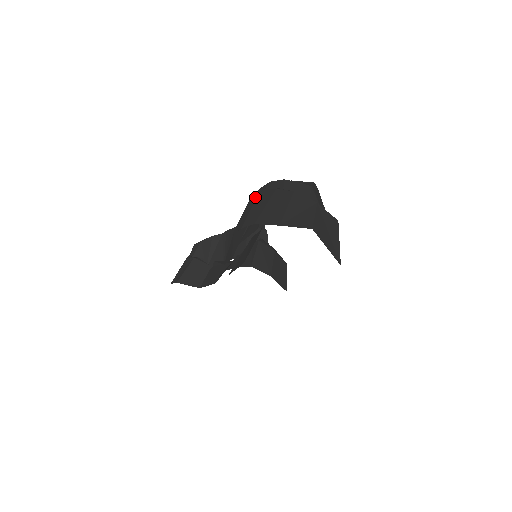
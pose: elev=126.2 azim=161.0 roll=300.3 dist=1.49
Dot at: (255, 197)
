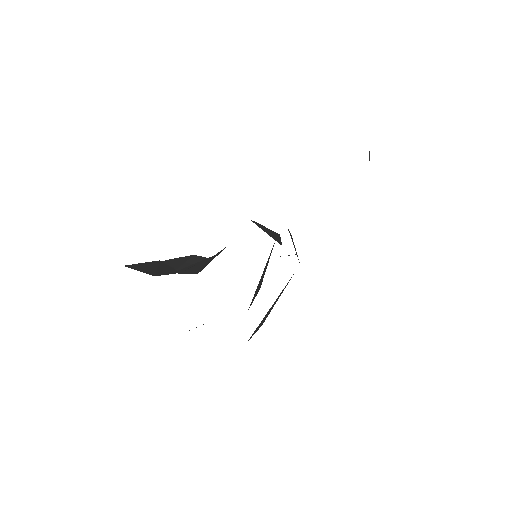
Dot at: occluded
